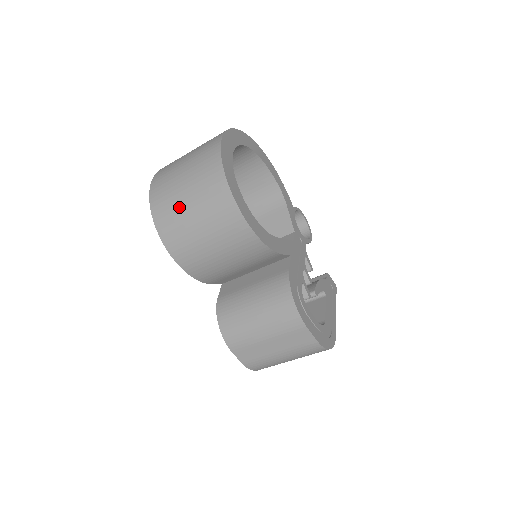
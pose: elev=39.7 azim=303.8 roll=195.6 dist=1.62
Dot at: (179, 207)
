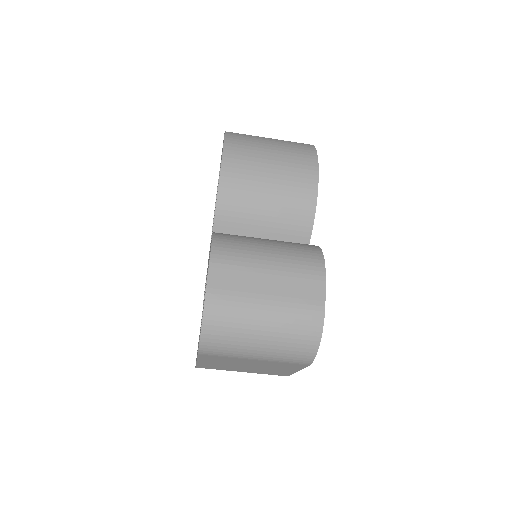
Dot at: (259, 138)
